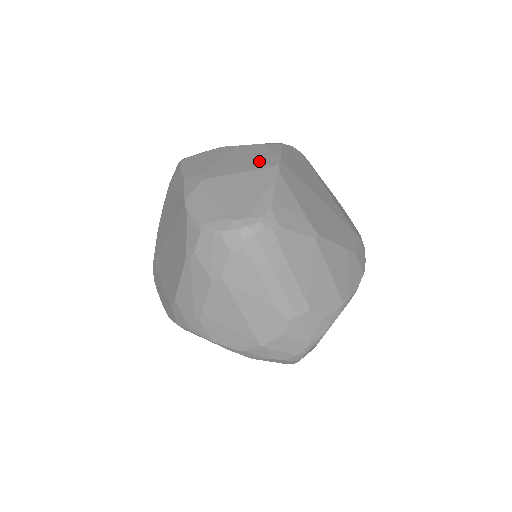
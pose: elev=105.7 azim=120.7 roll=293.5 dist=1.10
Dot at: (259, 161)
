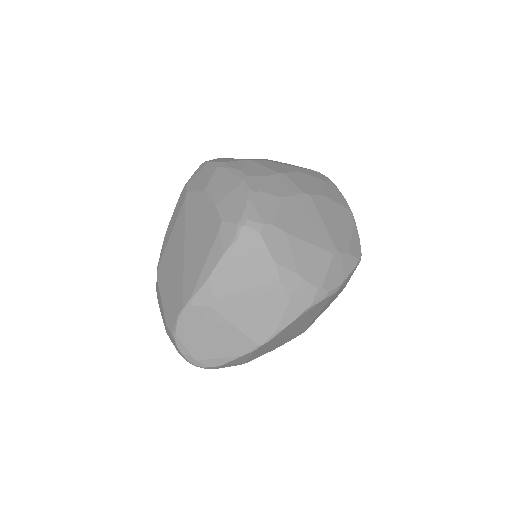
Dot at: (259, 327)
